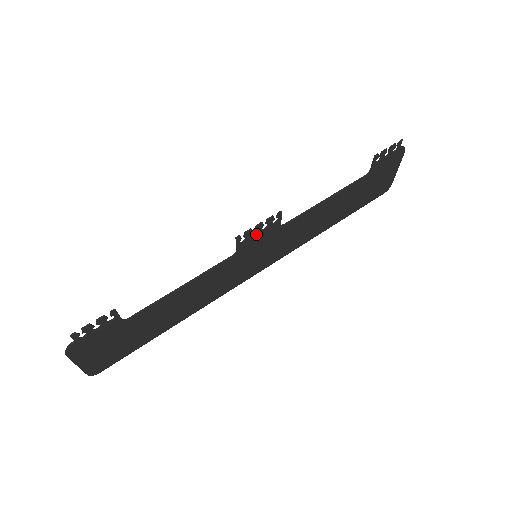
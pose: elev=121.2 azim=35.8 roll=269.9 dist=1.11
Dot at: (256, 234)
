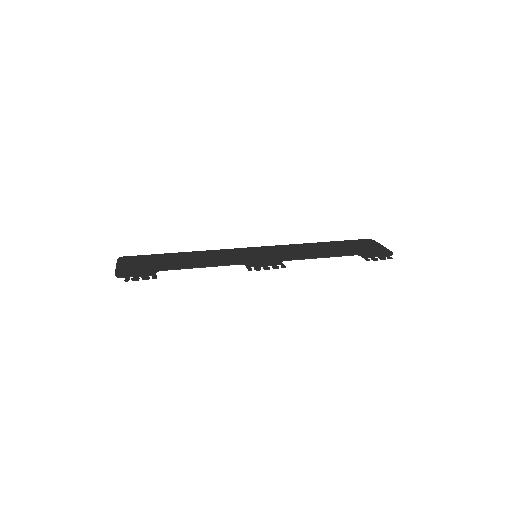
Dot at: (263, 266)
